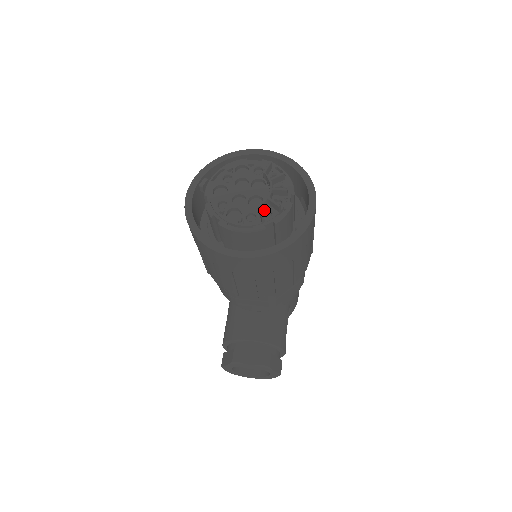
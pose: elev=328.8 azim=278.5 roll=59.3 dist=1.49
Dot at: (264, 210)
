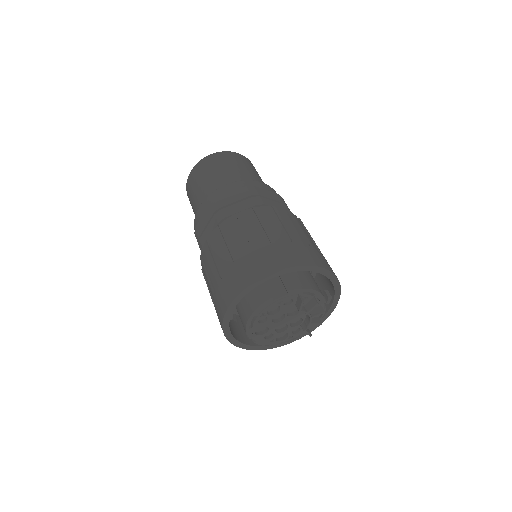
Dot at: occluded
